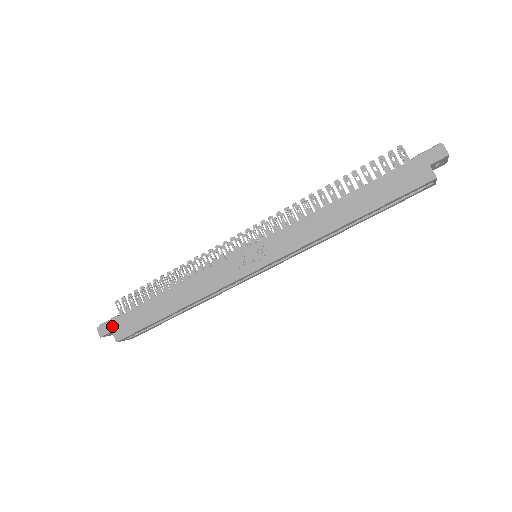
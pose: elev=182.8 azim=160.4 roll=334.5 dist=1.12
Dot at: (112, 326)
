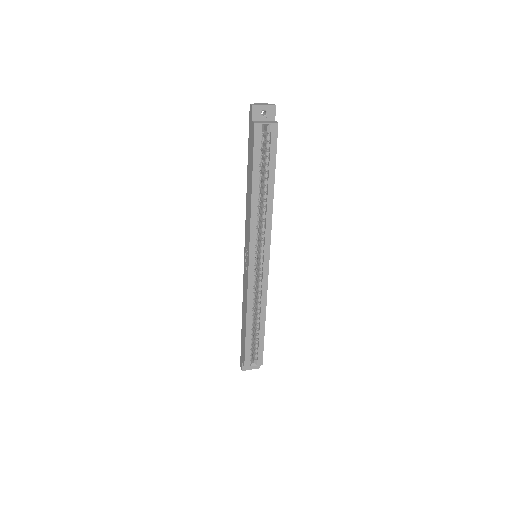
Dot at: (241, 359)
